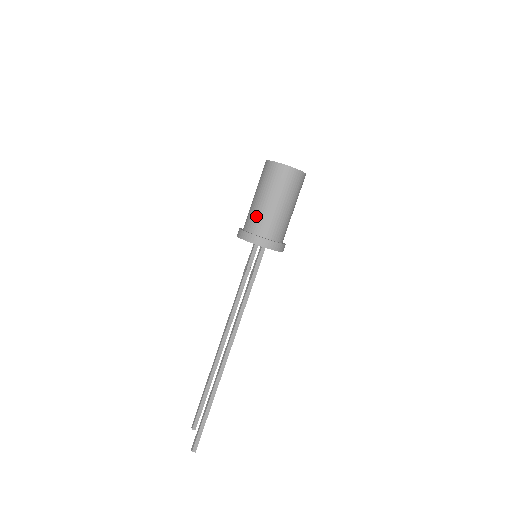
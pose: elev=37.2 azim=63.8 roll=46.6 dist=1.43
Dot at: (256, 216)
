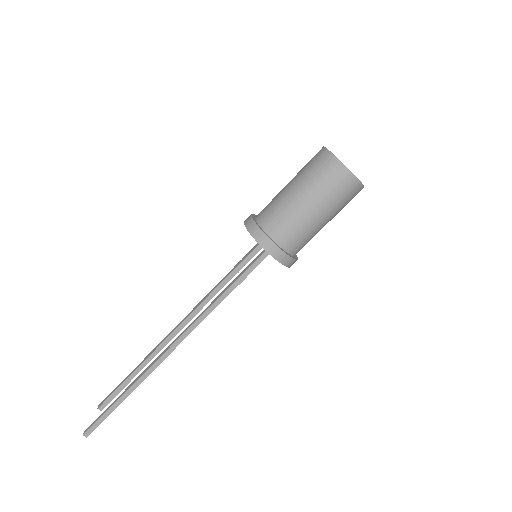
Dot at: (277, 210)
